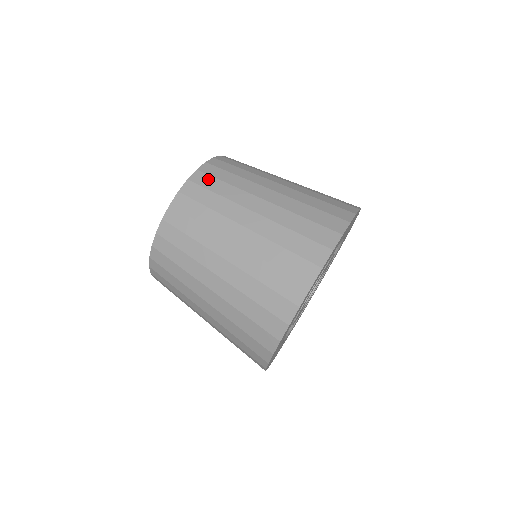
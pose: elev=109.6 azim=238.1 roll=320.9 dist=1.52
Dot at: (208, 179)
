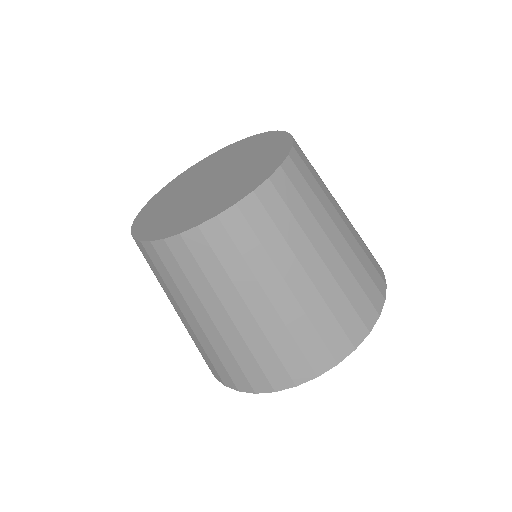
Dot at: (261, 215)
